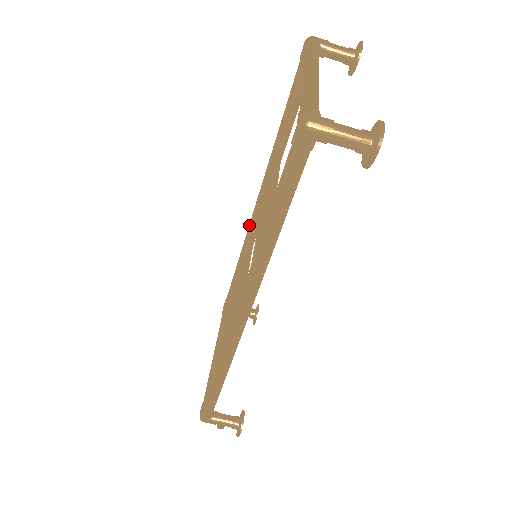
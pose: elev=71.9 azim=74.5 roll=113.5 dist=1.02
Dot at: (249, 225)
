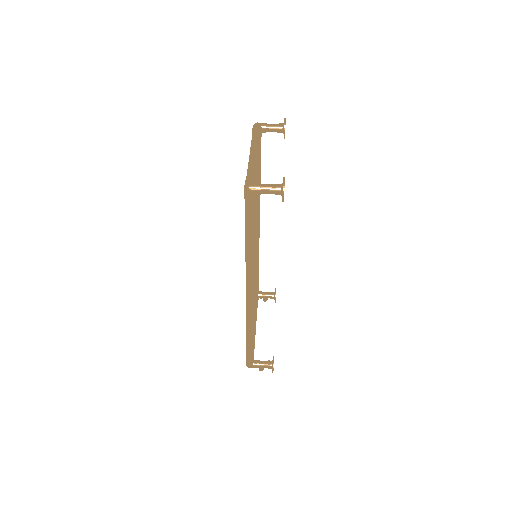
Dot at: occluded
